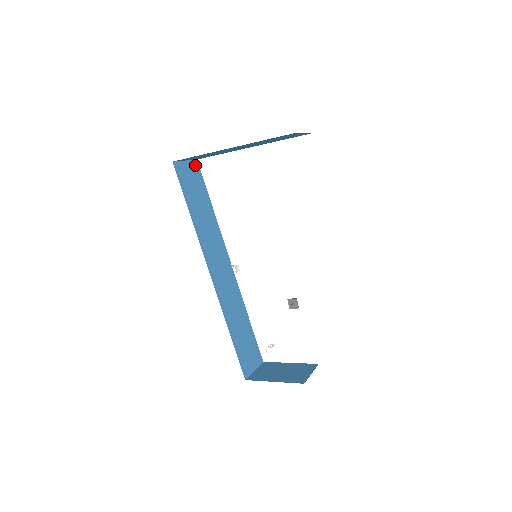
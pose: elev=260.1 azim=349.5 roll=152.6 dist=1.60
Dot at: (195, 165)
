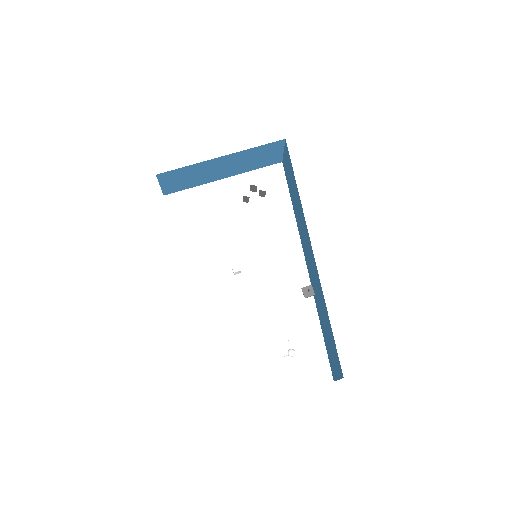
Dot at: occluded
